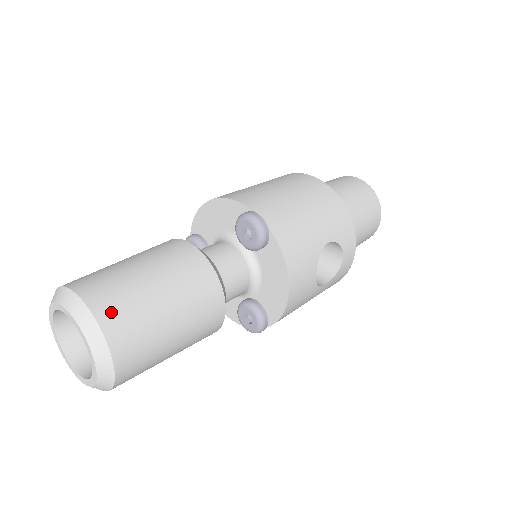
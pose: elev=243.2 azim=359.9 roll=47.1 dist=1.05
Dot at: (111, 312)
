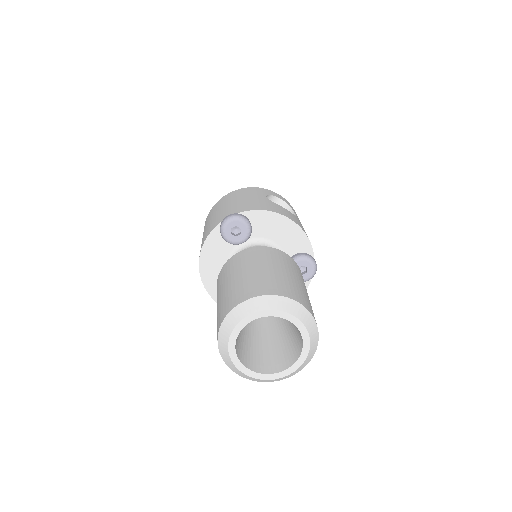
Dot at: (254, 290)
